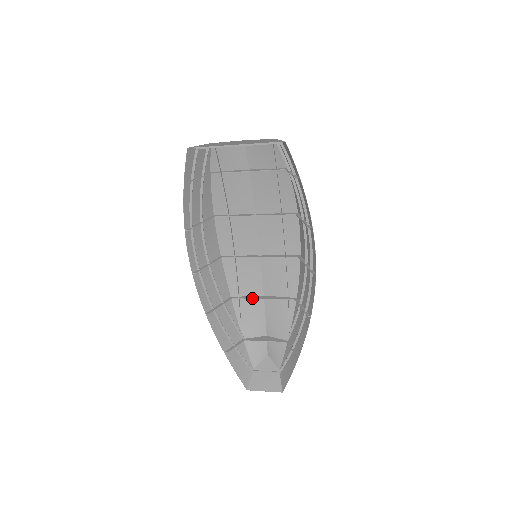
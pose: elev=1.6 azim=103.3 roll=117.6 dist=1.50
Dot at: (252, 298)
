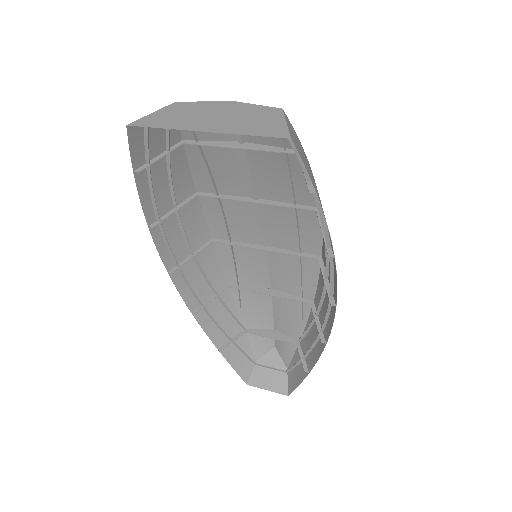
Dot at: (255, 291)
